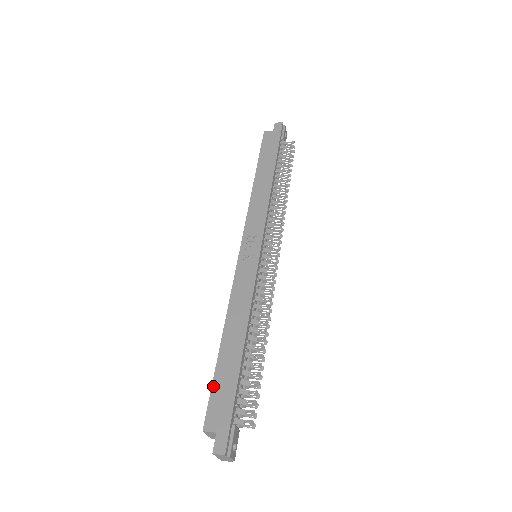
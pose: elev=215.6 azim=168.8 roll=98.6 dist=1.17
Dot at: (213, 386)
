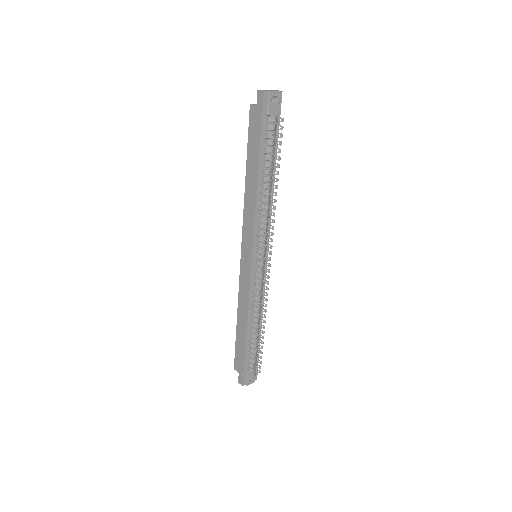
Dot at: (235, 348)
